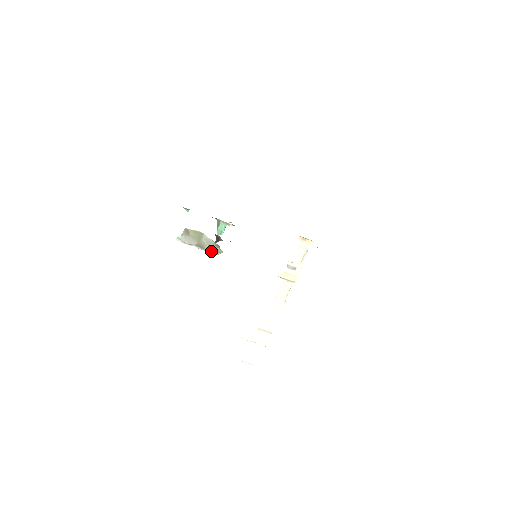
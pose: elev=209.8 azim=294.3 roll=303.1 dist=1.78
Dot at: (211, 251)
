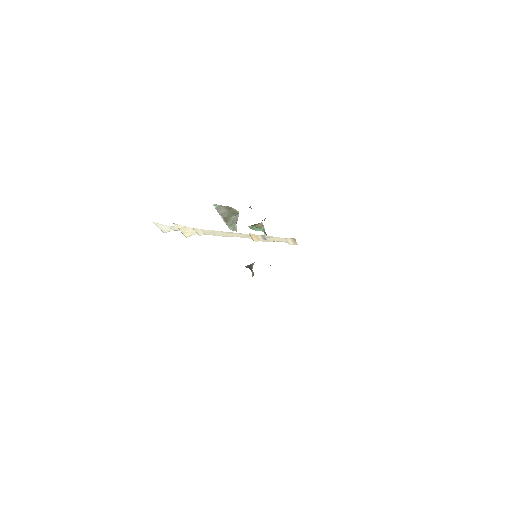
Dot at: (229, 226)
